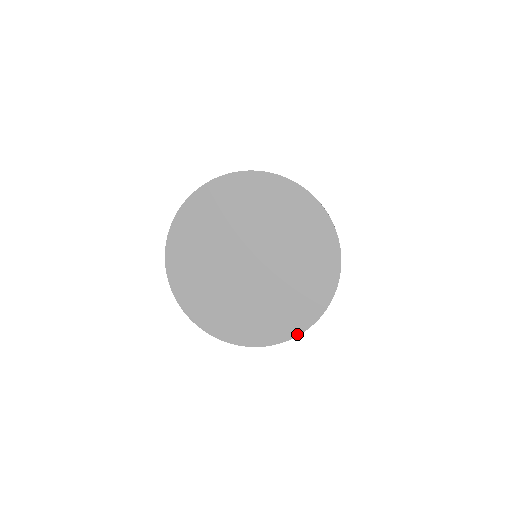
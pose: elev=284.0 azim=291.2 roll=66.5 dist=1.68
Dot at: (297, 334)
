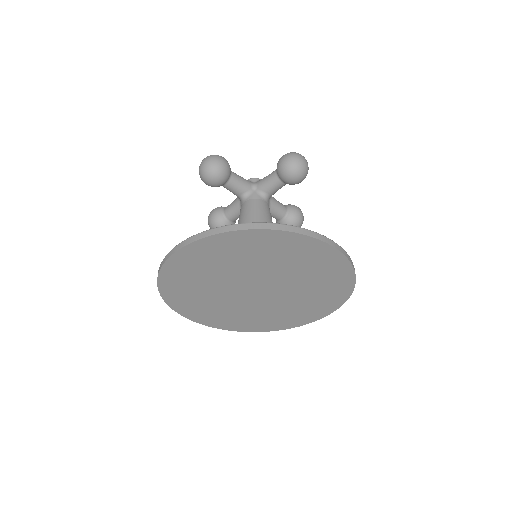
Dot at: (326, 315)
